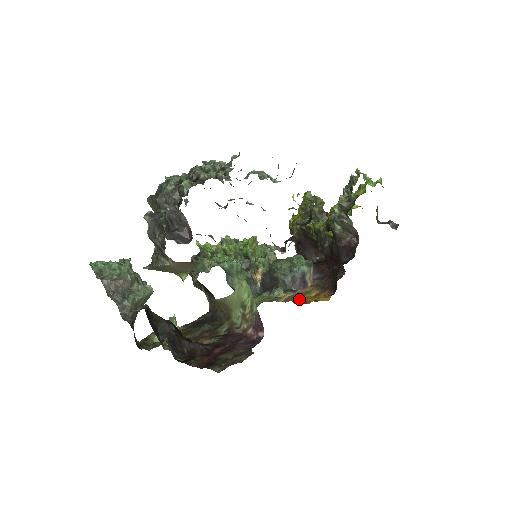
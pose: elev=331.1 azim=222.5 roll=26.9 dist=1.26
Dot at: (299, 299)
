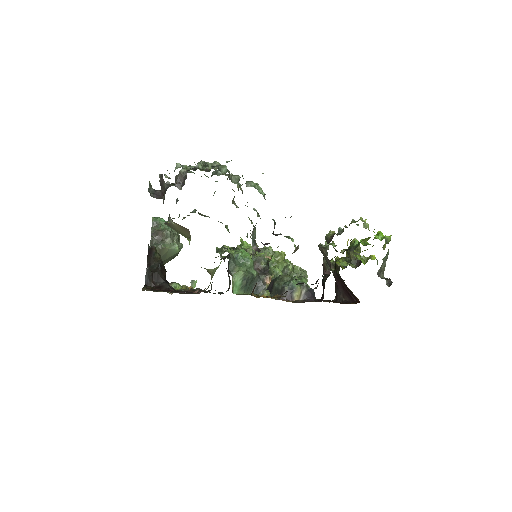
Dot at: occluded
